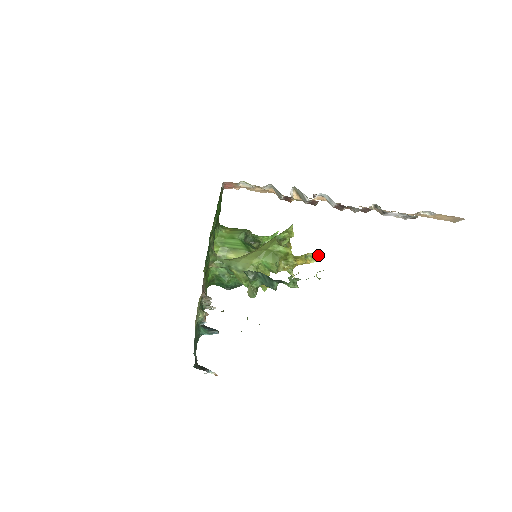
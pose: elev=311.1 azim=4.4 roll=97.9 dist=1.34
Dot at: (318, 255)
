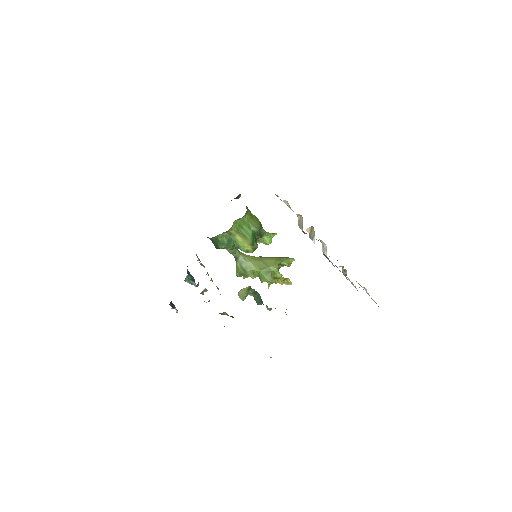
Dot at: occluded
